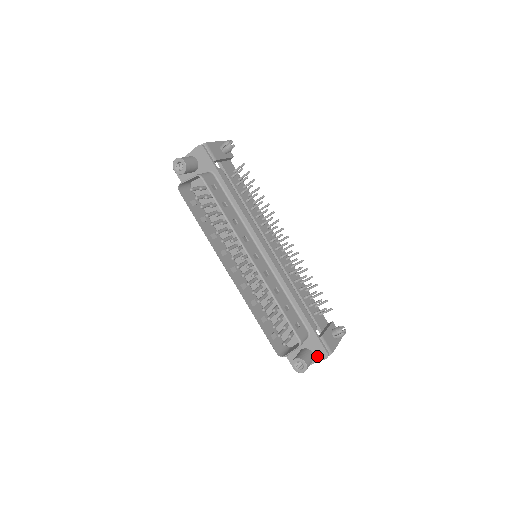
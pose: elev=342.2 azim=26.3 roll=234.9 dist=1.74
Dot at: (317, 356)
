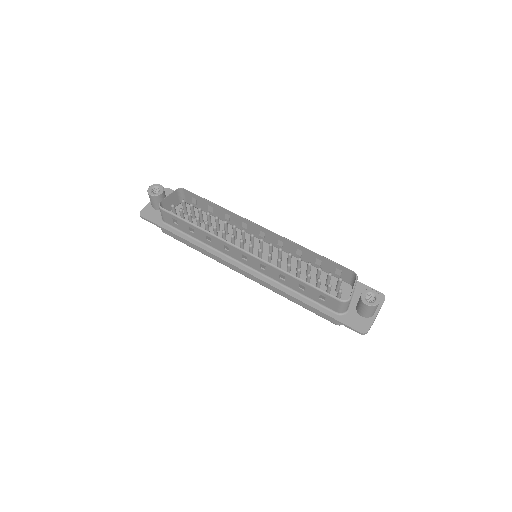
Dot at: occluded
